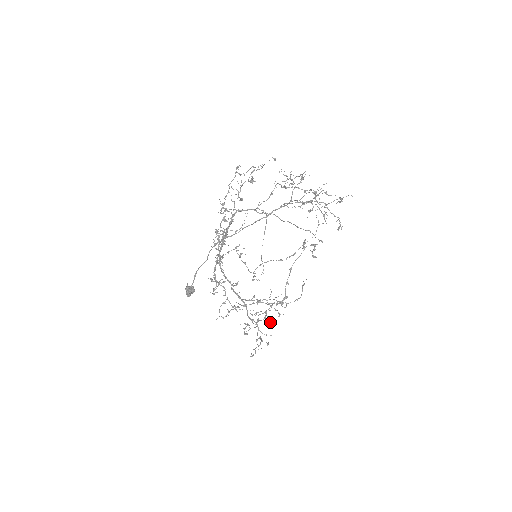
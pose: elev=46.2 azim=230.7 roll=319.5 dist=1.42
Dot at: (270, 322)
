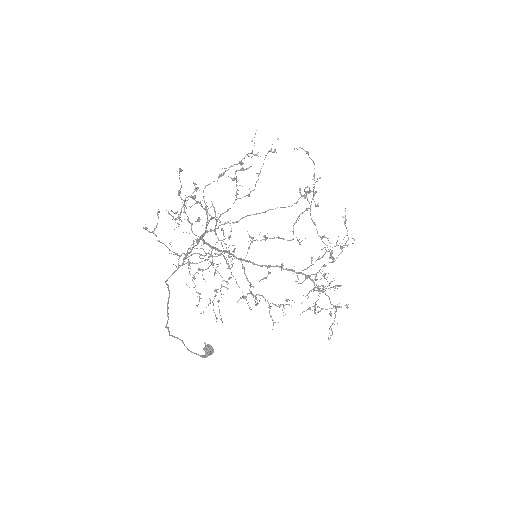
Dot at: (333, 287)
